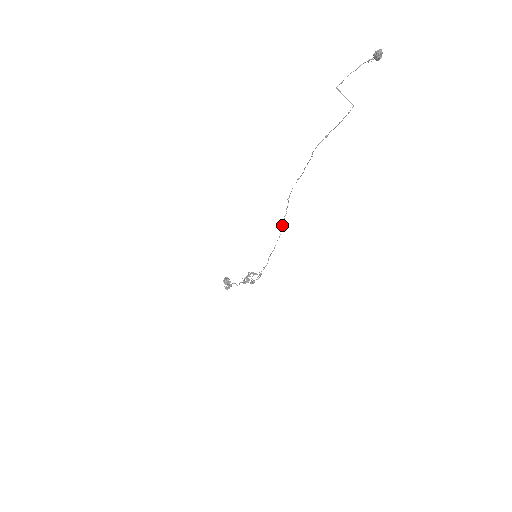
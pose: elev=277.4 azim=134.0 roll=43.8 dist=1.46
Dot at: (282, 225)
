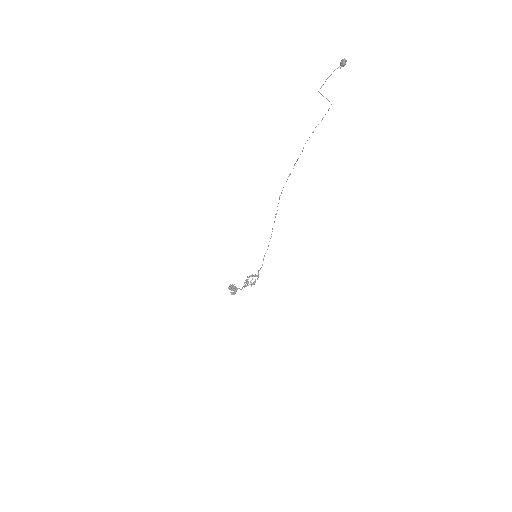
Dot at: occluded
